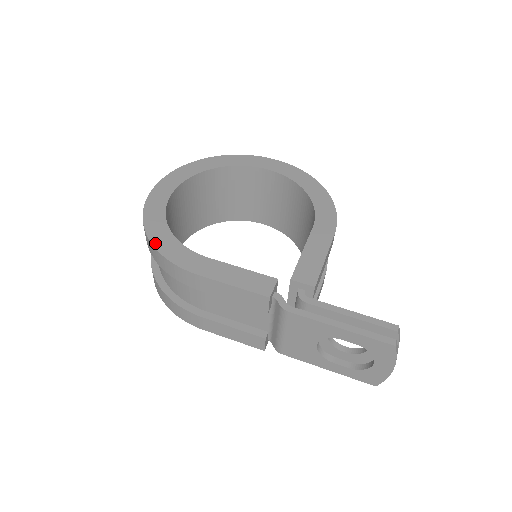
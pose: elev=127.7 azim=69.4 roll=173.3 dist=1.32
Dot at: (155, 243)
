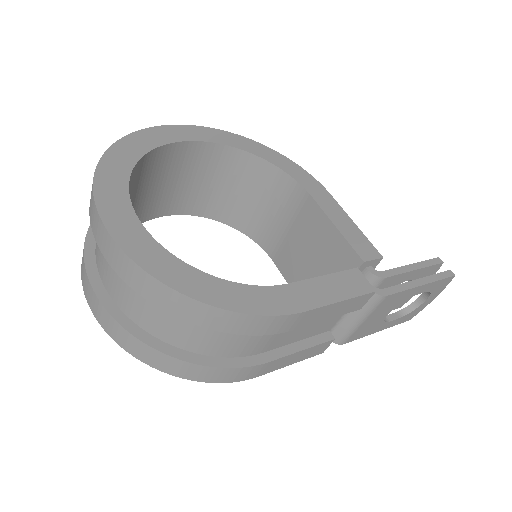
Dot at: (217, 303)
